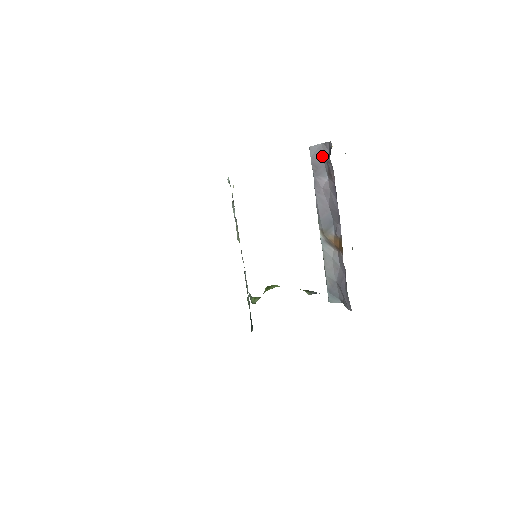
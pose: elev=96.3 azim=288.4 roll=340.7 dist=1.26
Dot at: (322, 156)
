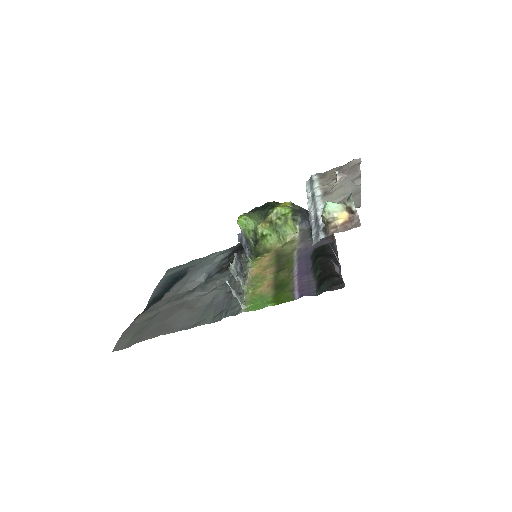
Dot at: occluded
